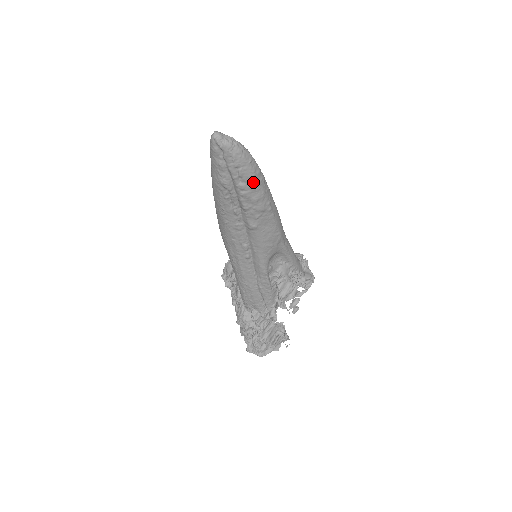
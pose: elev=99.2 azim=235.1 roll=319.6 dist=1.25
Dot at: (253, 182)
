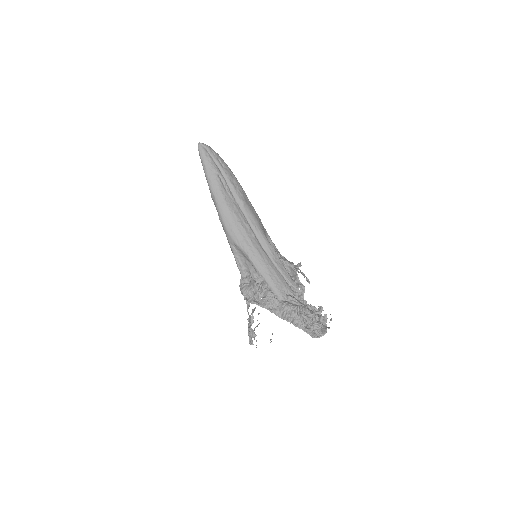
Dot at: (229, 168)
